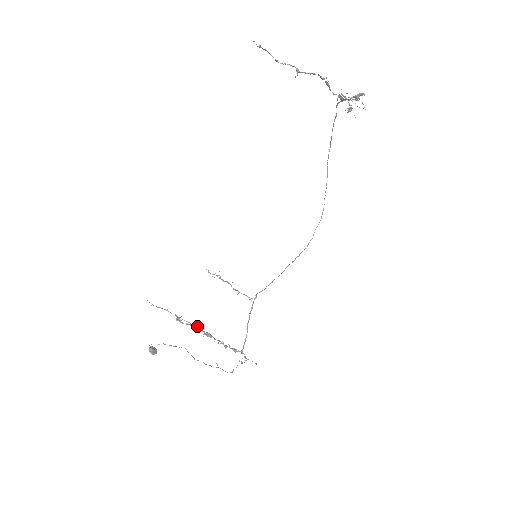
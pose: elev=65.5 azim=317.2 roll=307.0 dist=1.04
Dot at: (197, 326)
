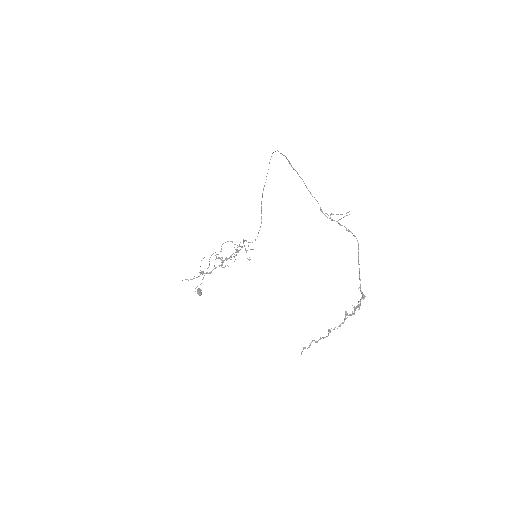
Dot at: occluded
